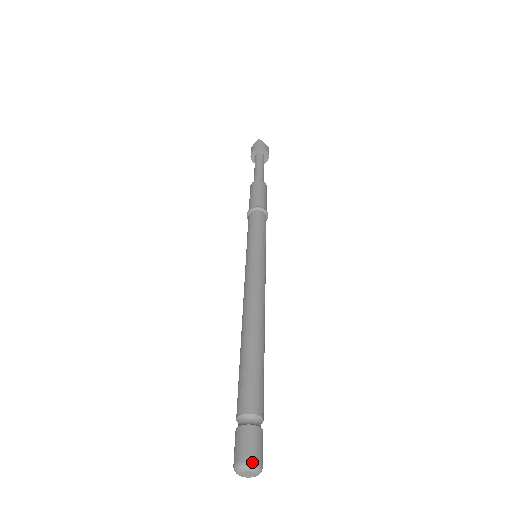
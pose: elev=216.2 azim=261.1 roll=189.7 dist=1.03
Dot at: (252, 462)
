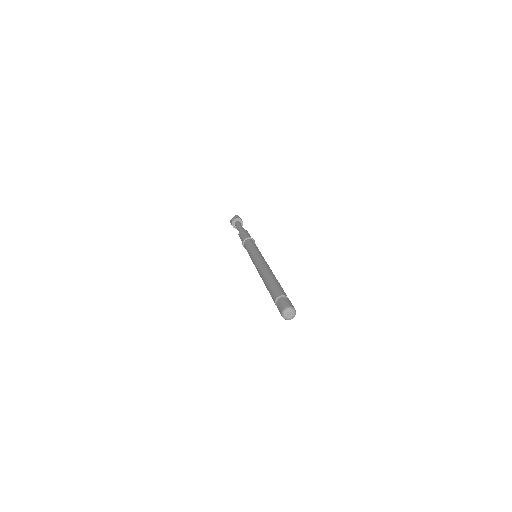
Dot at: (294, 308)
